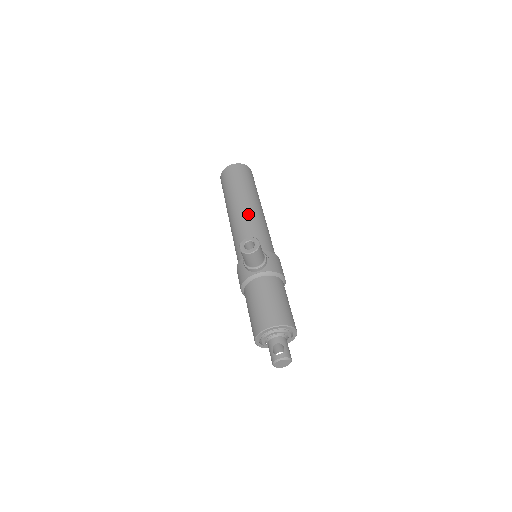
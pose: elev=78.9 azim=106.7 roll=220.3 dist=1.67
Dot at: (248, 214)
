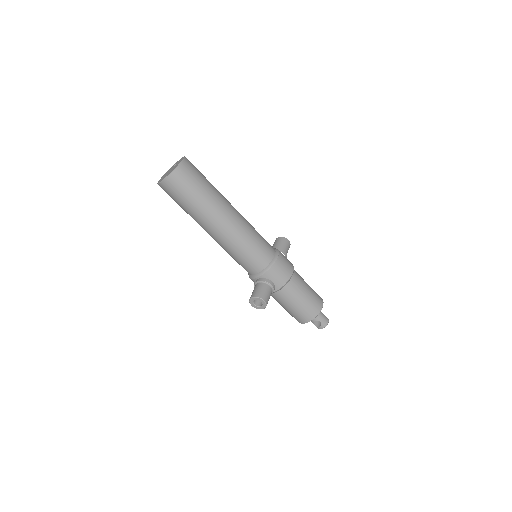
Dot at: (226, 240)
